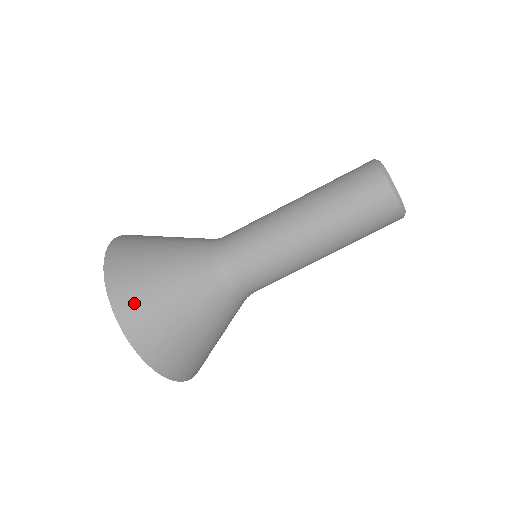
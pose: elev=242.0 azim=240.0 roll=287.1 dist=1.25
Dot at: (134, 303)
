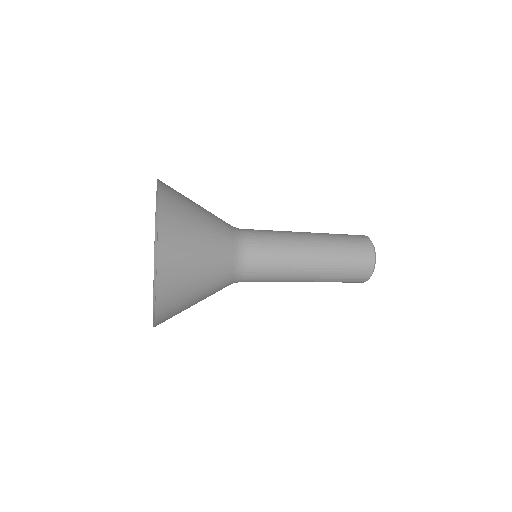
Dot at: (173, 287)
